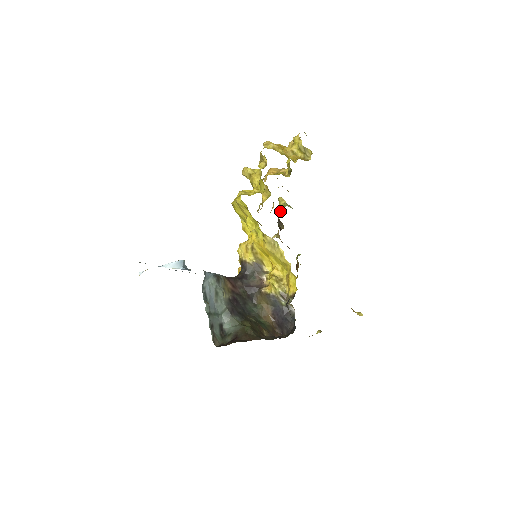
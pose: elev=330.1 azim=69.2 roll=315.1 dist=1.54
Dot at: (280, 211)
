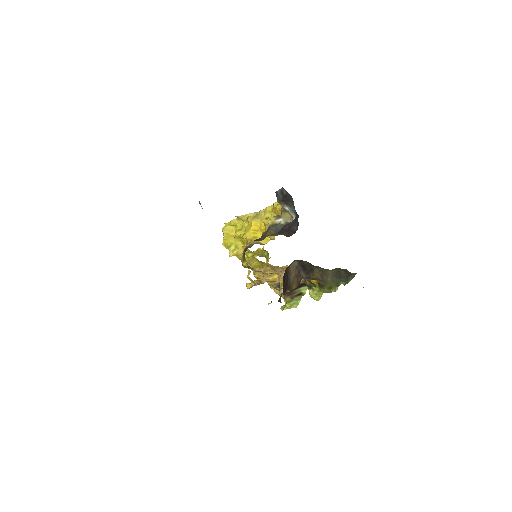
Dot at: (284, 307)
